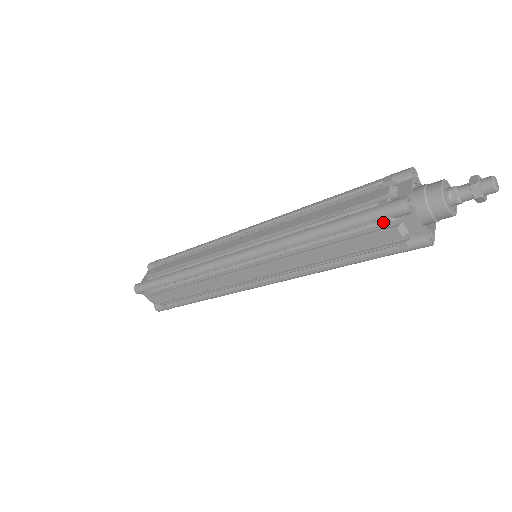
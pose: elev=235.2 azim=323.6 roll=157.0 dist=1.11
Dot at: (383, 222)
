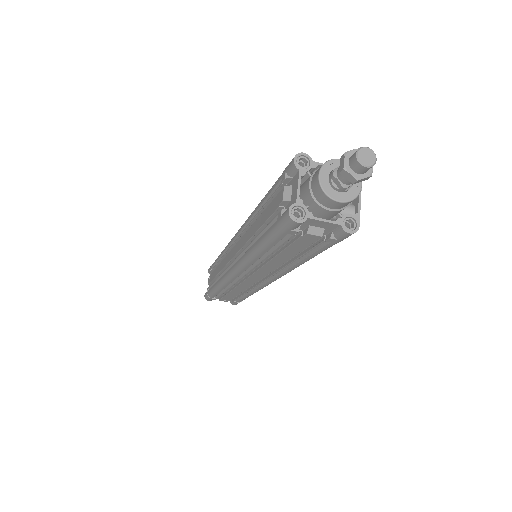
Dot at: (291, 234)
